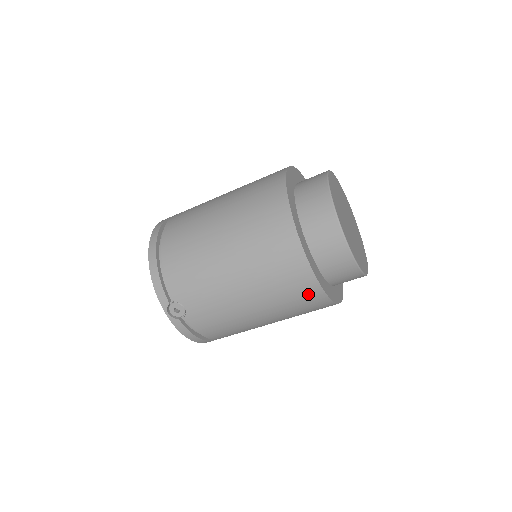
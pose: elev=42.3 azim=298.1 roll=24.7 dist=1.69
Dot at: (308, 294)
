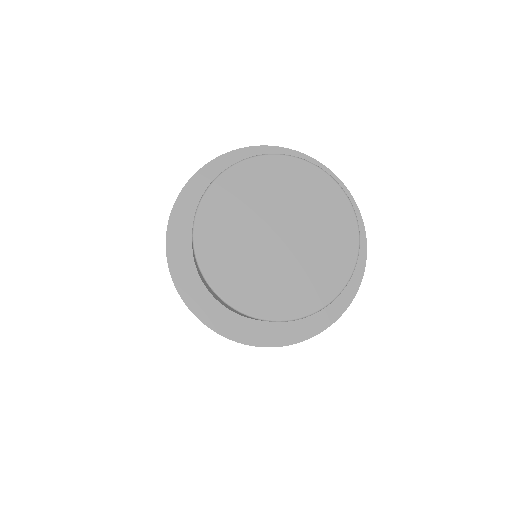
Dot at: occluded
